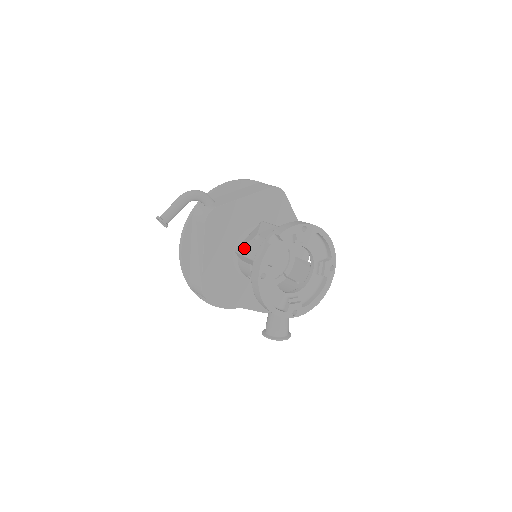
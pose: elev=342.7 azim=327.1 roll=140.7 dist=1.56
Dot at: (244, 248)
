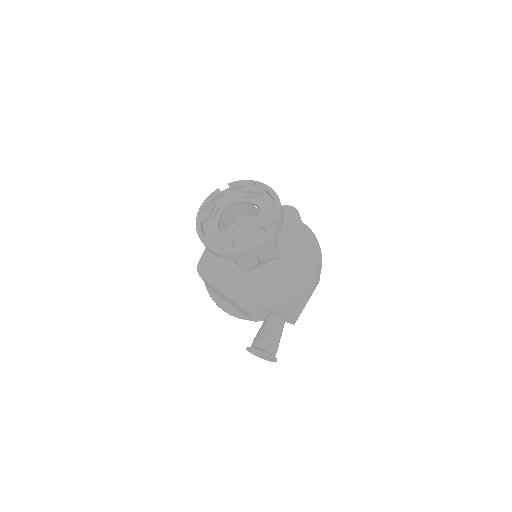
Dot at: occluded
